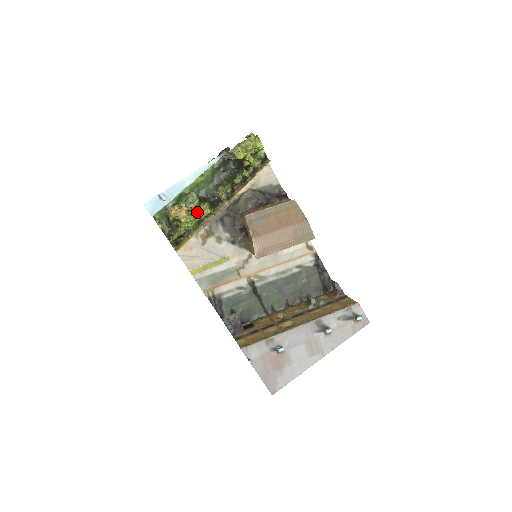
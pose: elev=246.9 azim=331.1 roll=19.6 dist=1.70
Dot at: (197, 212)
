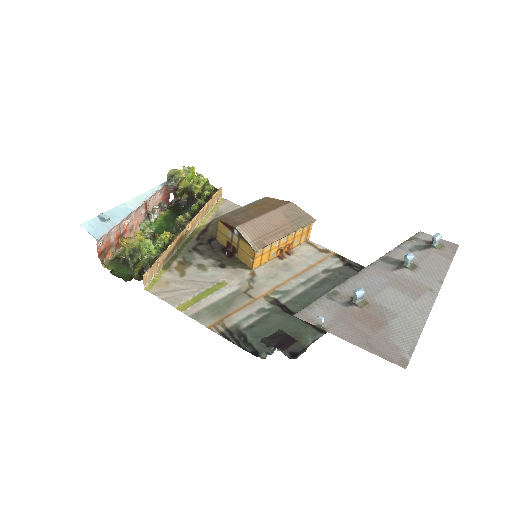
Dot at: (157, 238)
